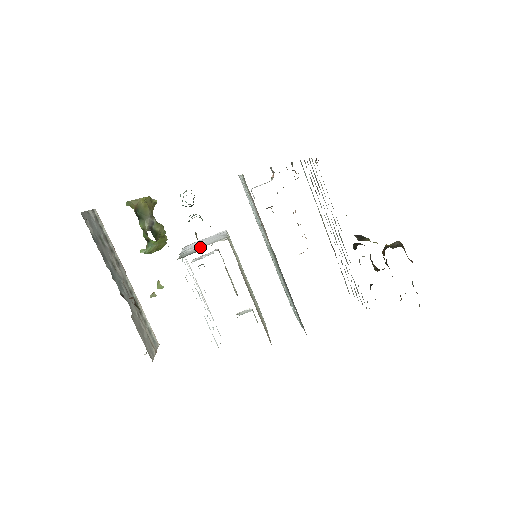
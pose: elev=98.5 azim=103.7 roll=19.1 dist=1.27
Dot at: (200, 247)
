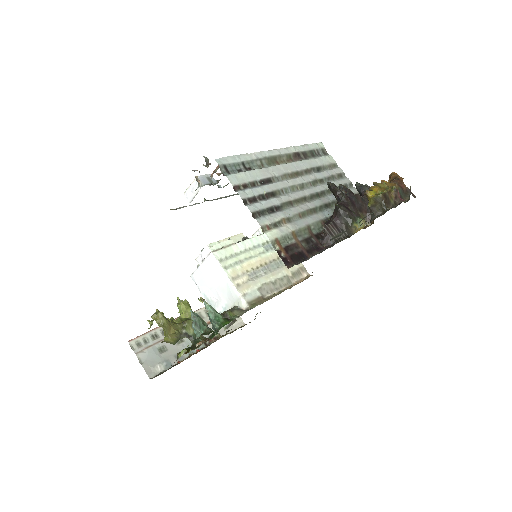
Dot at: (224, 305)
